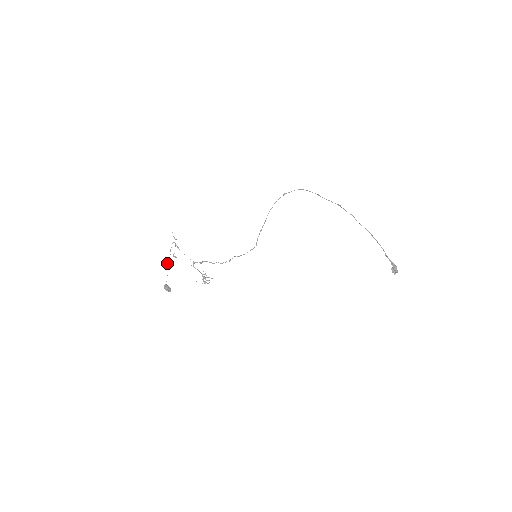
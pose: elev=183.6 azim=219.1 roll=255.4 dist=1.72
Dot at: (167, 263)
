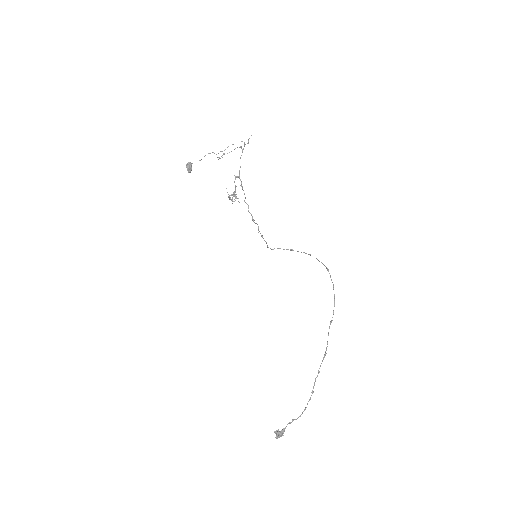
Dot at: occluded
